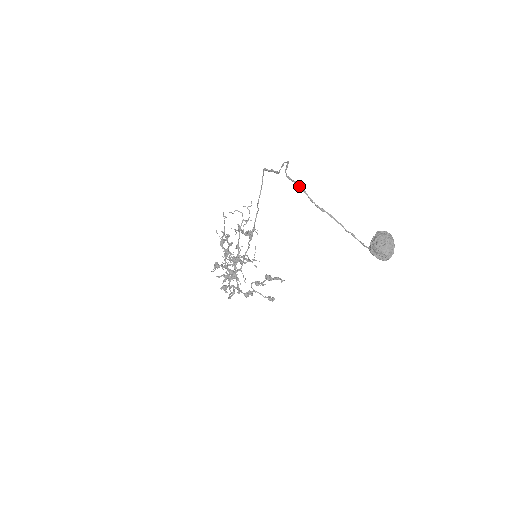
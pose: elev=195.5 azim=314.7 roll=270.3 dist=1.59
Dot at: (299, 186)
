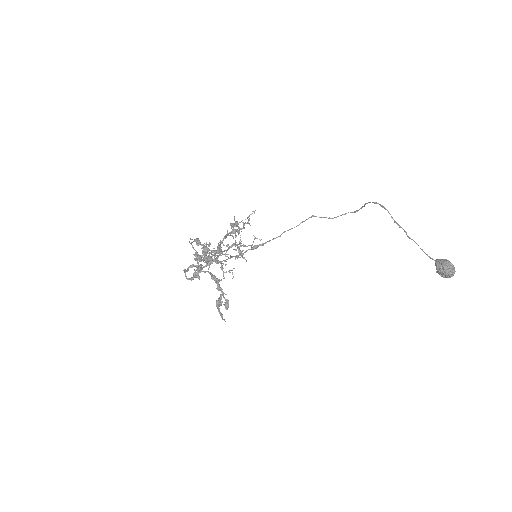
Dot at: occluded
